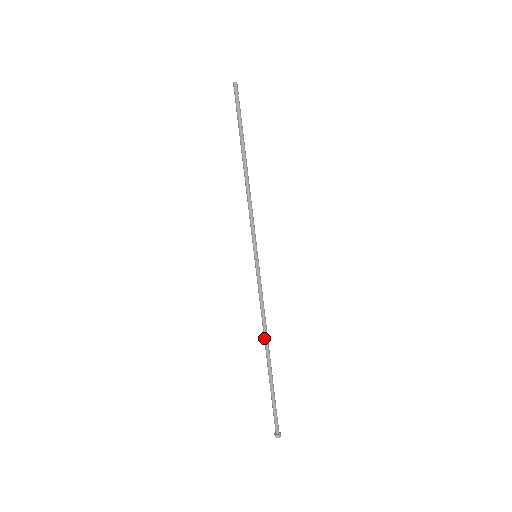
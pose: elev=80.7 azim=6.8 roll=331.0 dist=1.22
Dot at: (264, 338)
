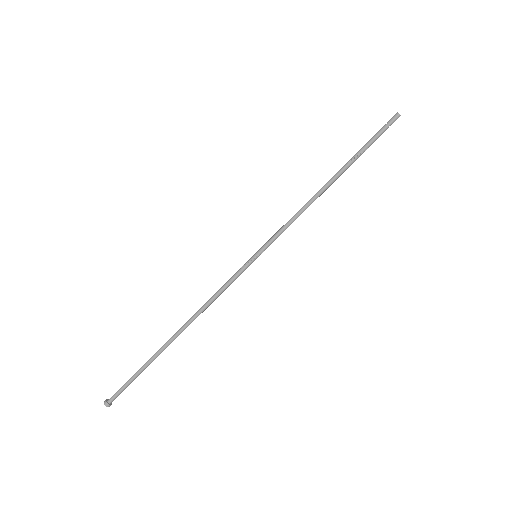
Dot at: (187, 322)
